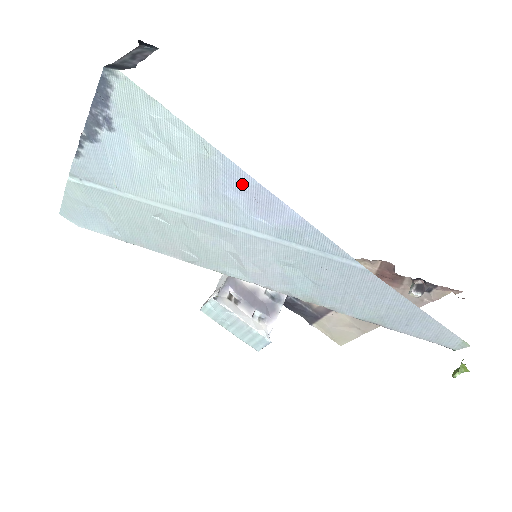
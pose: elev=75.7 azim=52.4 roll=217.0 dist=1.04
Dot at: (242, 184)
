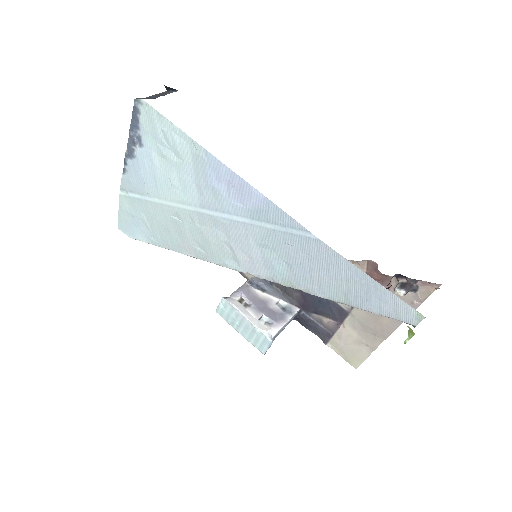
Dot at: (221, 173)
